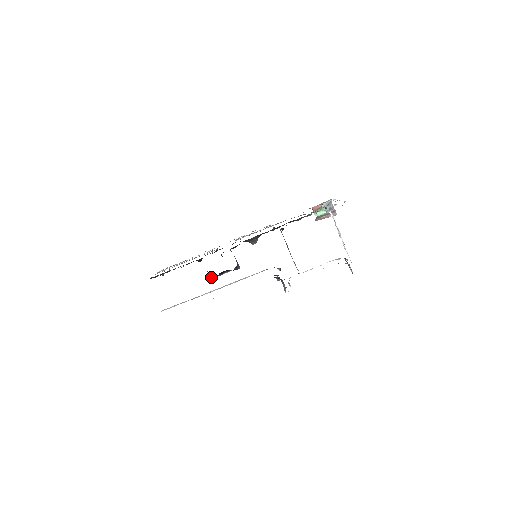
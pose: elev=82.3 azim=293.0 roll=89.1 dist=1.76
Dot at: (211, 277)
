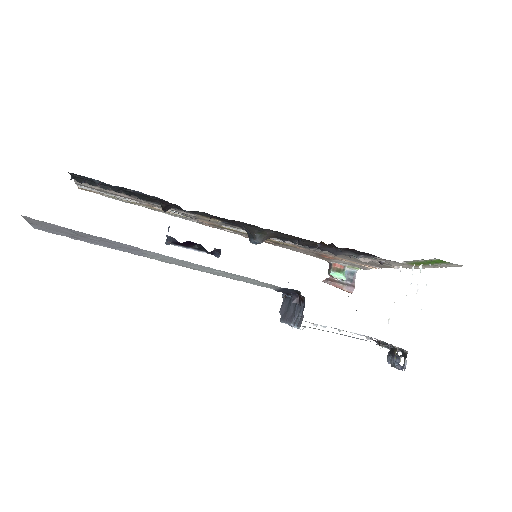
Dot at: (171, 237)
